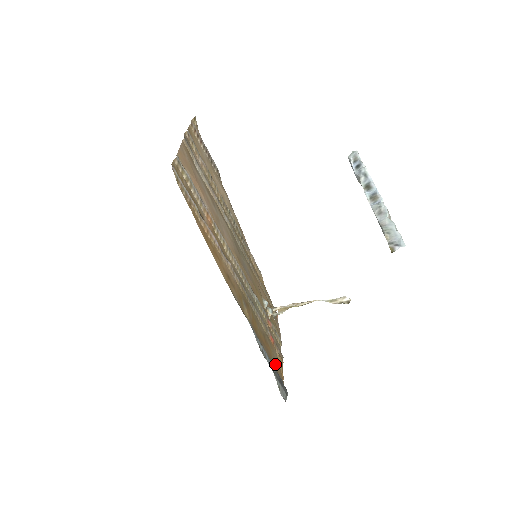
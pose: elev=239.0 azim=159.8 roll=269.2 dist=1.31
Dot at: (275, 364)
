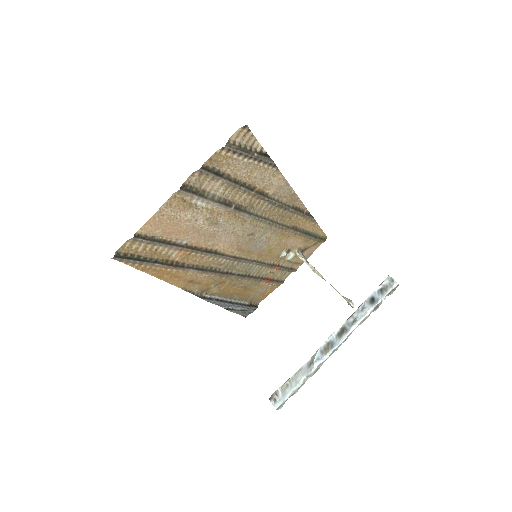
Dot at: (253, 297)
